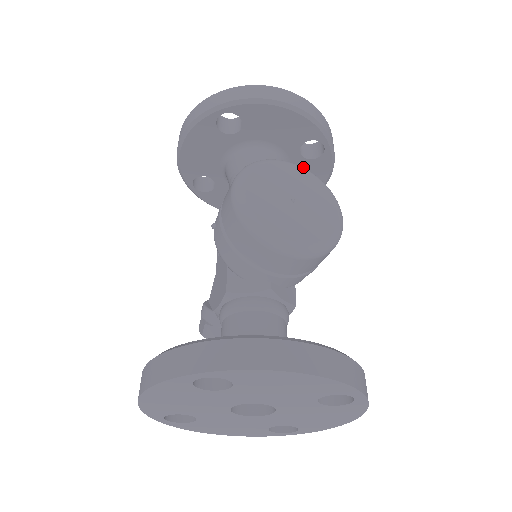
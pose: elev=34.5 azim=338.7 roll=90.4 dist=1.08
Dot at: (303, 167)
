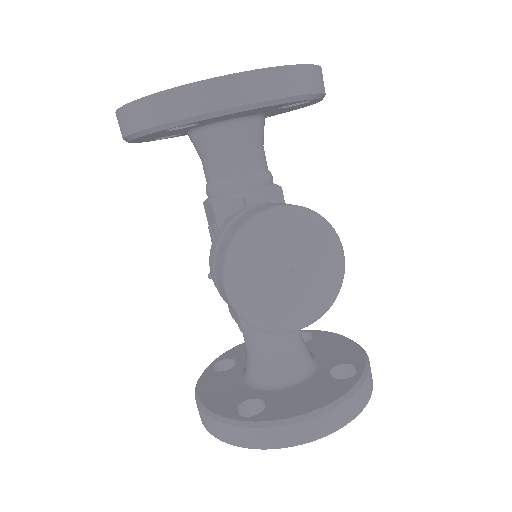
Dot at: (285, 108)
